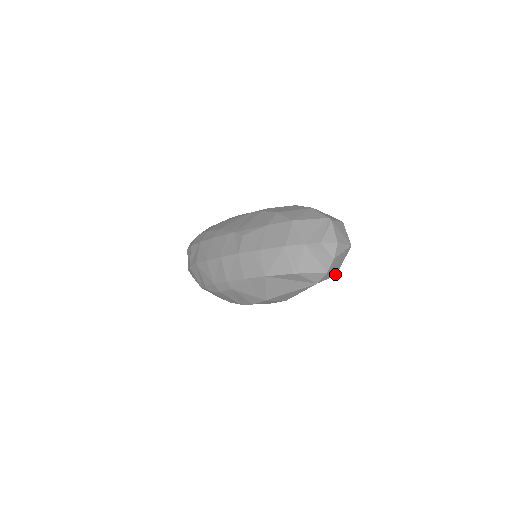
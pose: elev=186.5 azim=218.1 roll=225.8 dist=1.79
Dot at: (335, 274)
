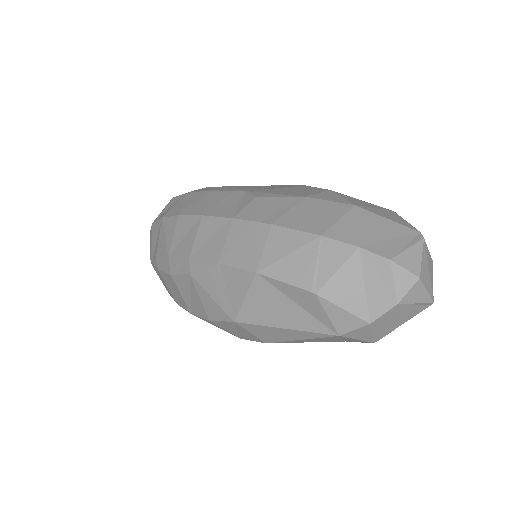
Dot at: (375, 339)
